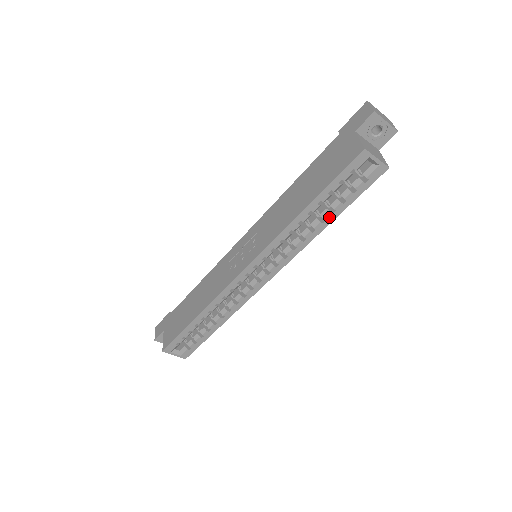
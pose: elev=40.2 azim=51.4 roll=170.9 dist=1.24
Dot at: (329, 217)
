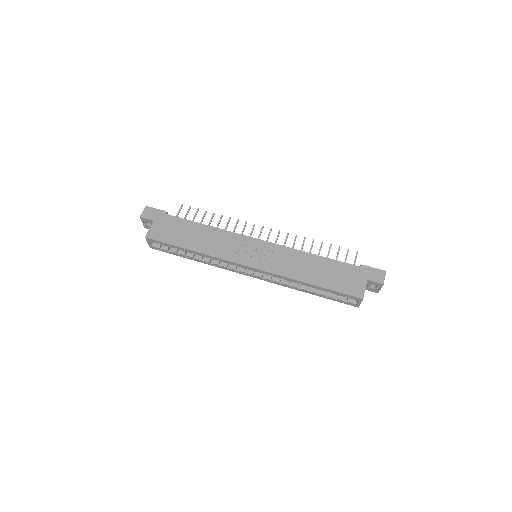
Dot at: (313, 293)
